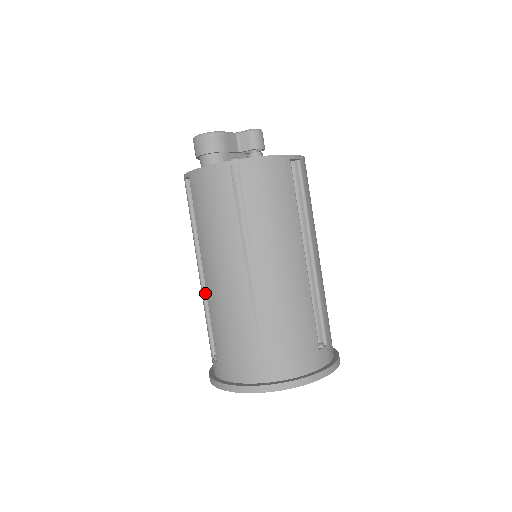
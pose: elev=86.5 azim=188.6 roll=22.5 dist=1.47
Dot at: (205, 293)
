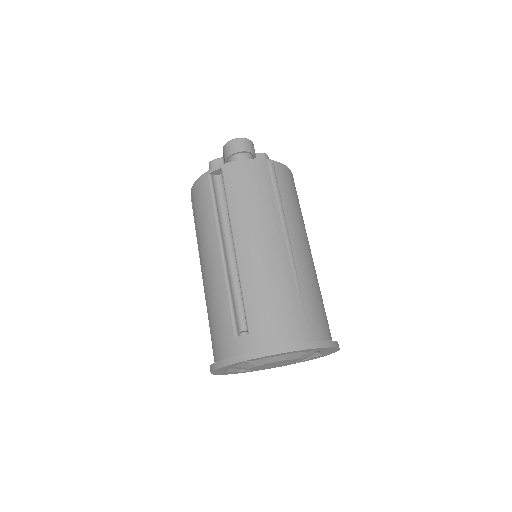
Dot at: (227, 272)
